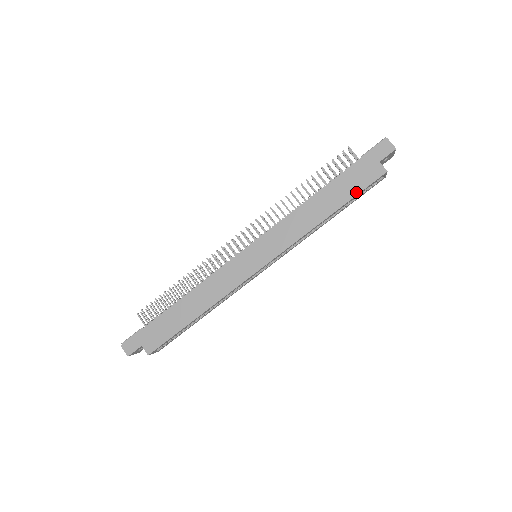
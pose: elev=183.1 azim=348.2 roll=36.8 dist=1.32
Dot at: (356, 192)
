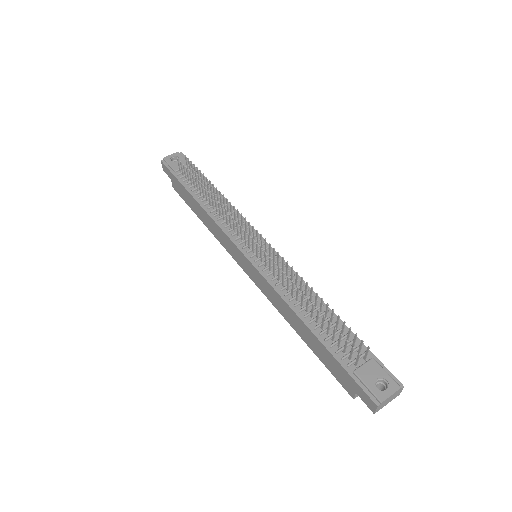
Dot at: (324, 363)
